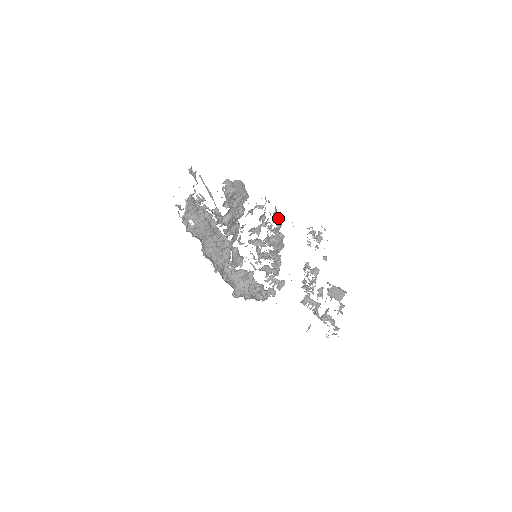
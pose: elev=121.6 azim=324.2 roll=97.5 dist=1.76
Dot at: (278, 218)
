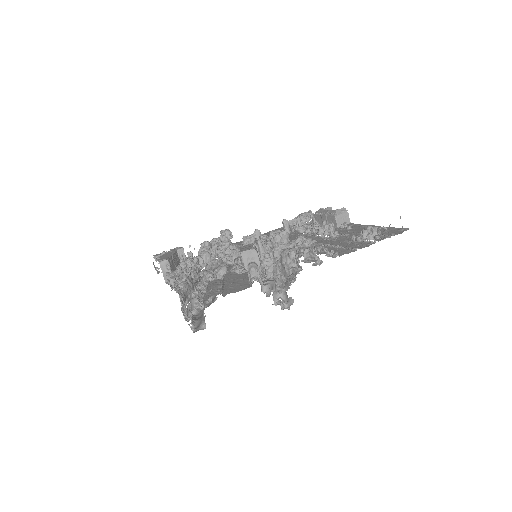
Dot at: (334, 253)
